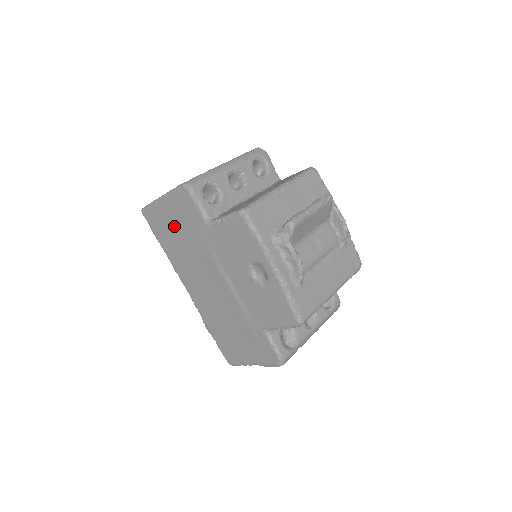
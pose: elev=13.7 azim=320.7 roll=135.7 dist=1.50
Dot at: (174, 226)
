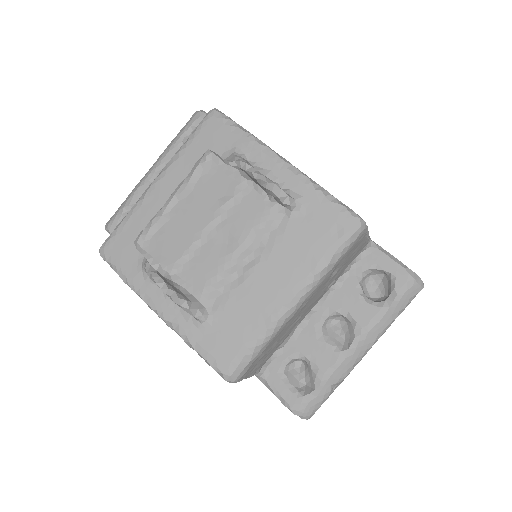
Dot at: occluded
